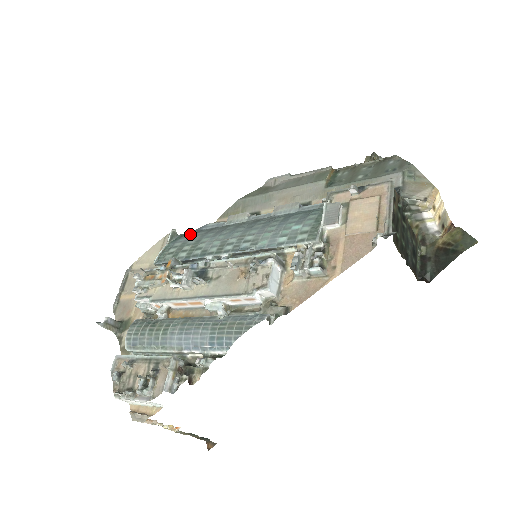
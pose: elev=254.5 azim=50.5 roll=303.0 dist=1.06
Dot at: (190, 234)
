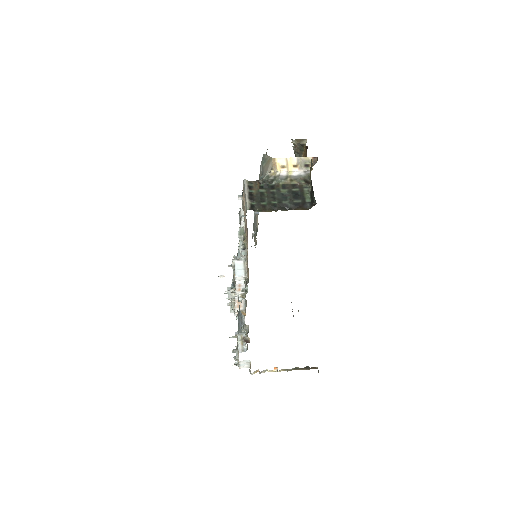
Dot at: occluded
